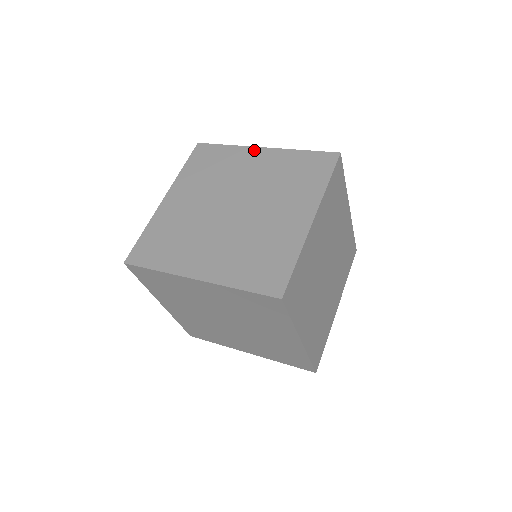
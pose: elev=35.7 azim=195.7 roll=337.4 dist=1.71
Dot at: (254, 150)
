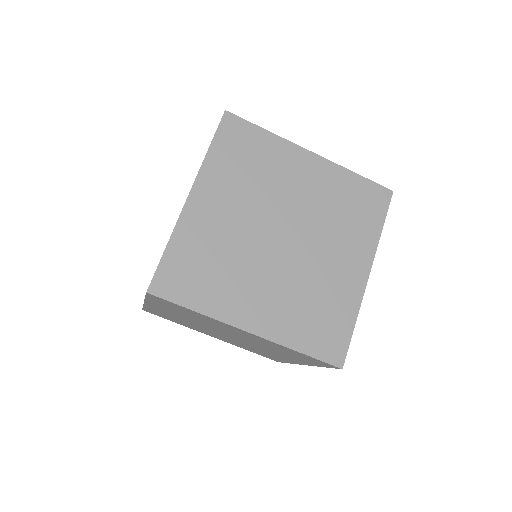
Dot at: occluded
